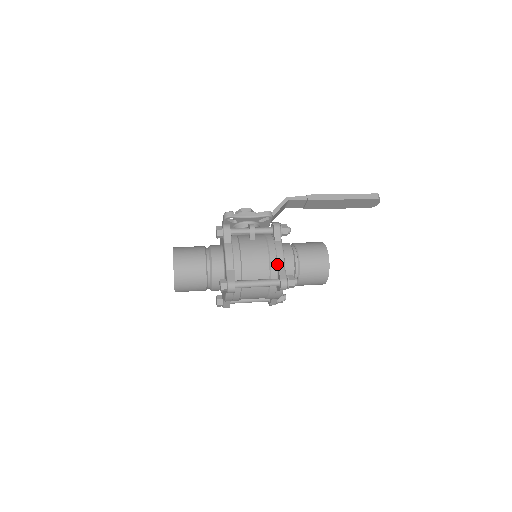
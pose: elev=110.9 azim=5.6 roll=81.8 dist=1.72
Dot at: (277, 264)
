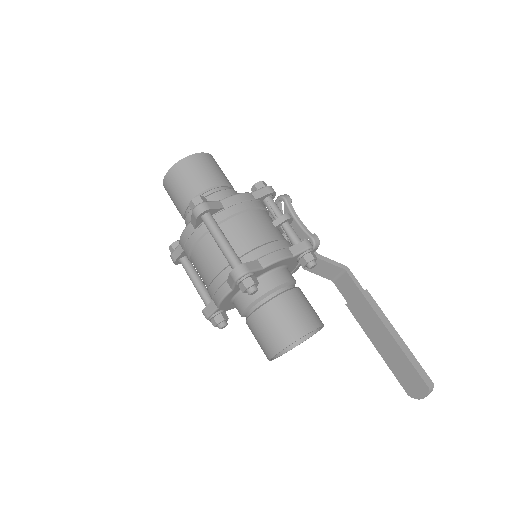
Dot at: (262, 256)
